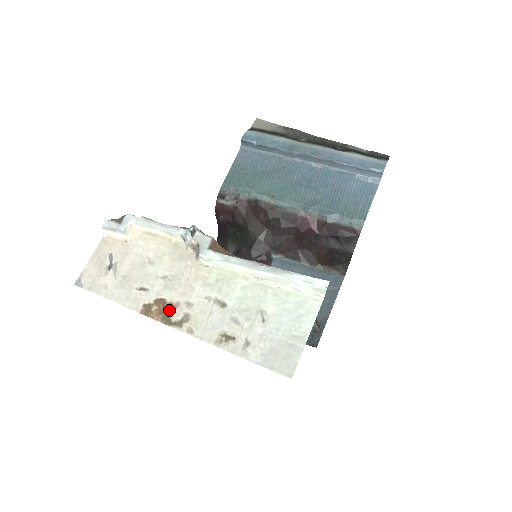
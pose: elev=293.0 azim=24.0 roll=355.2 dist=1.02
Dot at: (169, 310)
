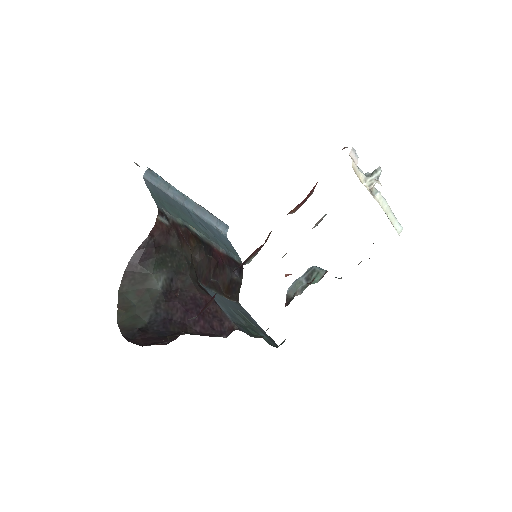
Dot at: occluded
